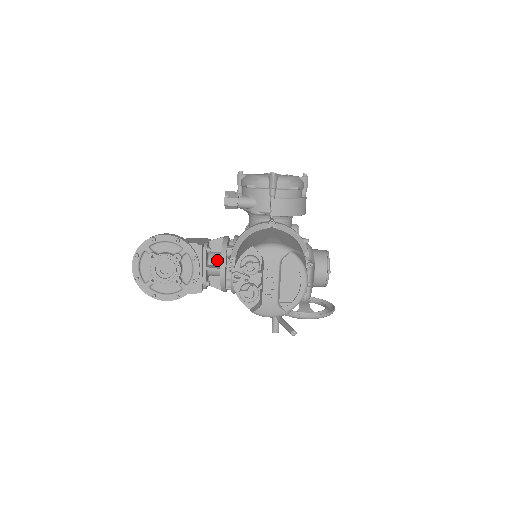
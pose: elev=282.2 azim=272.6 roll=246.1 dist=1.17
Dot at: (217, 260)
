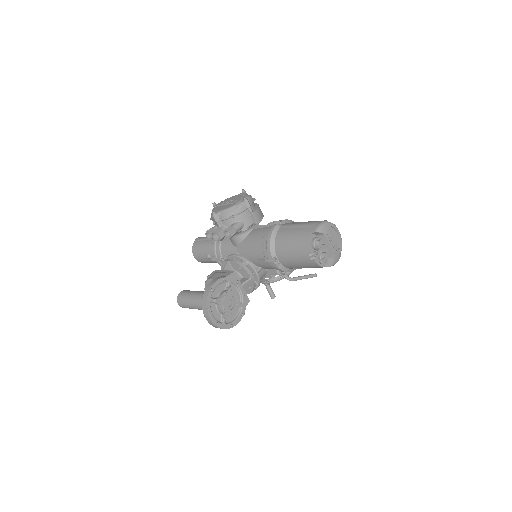
Dot at: (238, 277)
